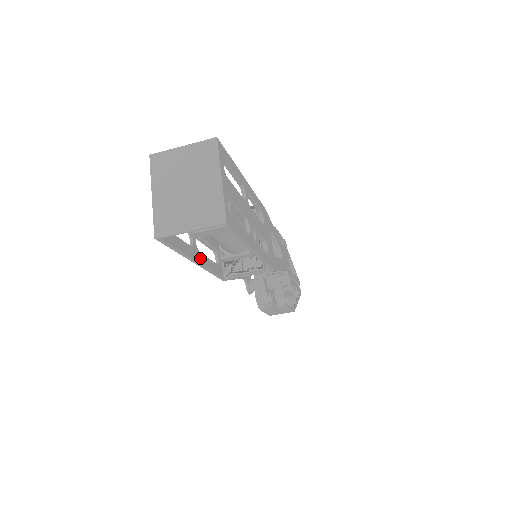
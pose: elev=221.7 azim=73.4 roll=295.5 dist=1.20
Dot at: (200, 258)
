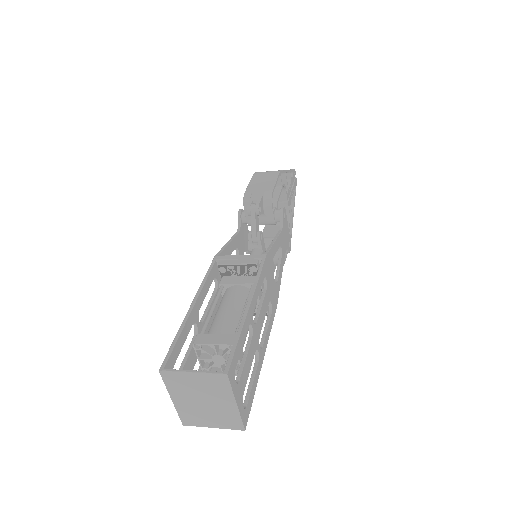
Dot at: occluded
